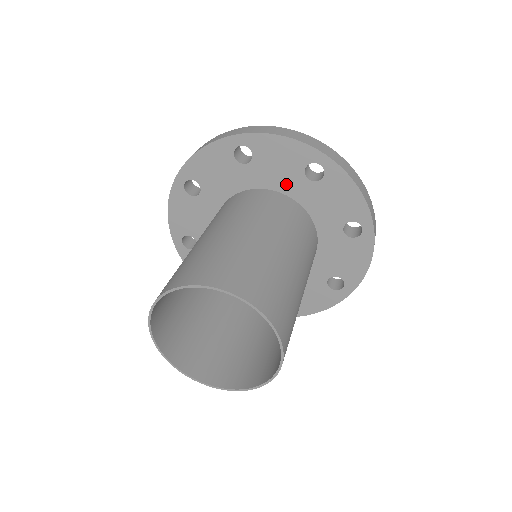
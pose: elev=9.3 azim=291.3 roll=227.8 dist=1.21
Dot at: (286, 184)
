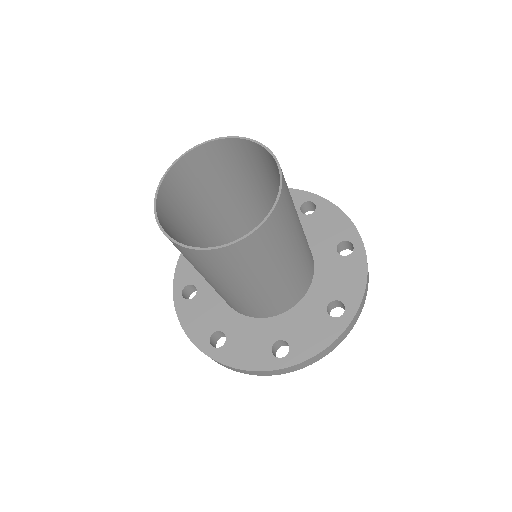
Dot at: occluded
